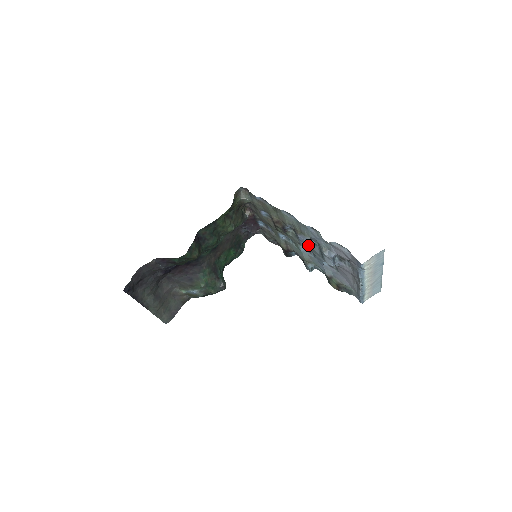
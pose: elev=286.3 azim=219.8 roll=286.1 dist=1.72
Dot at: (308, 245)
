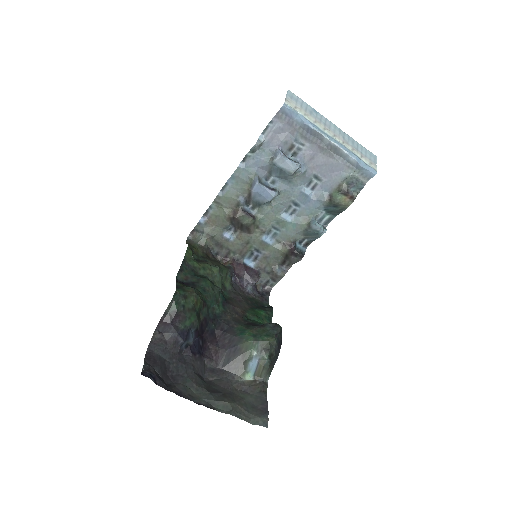
Dot at: (270, 189)
